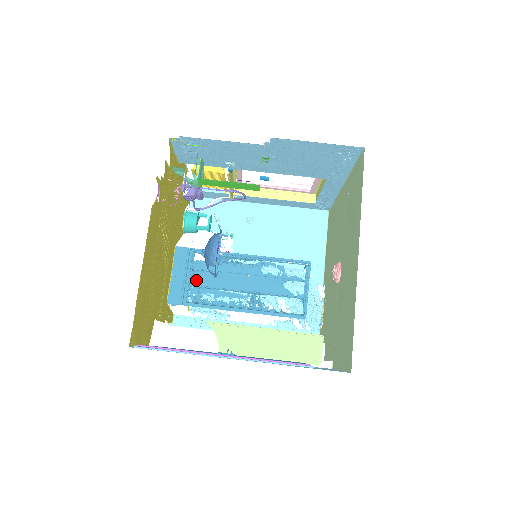
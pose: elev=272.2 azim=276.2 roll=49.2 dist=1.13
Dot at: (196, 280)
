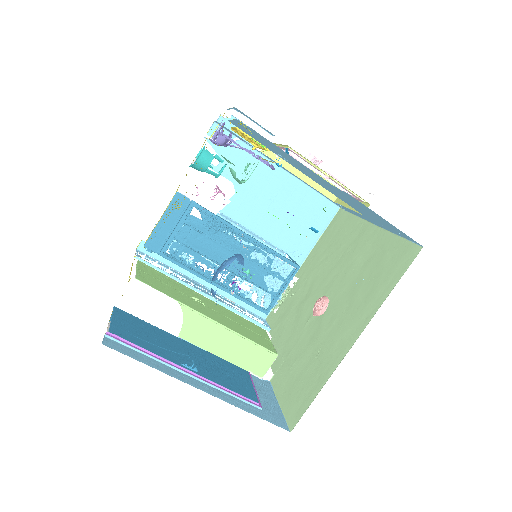
Dot at: (183, 235)
